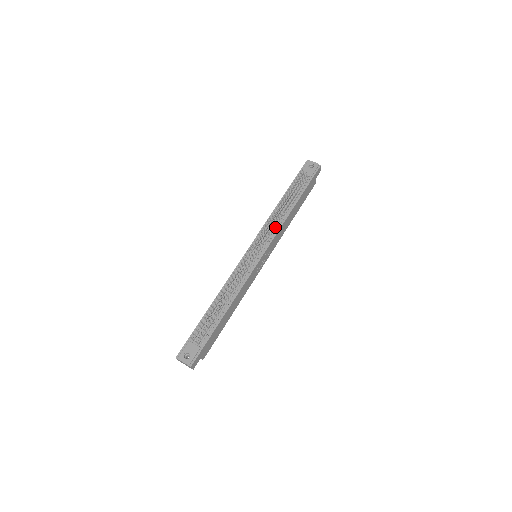
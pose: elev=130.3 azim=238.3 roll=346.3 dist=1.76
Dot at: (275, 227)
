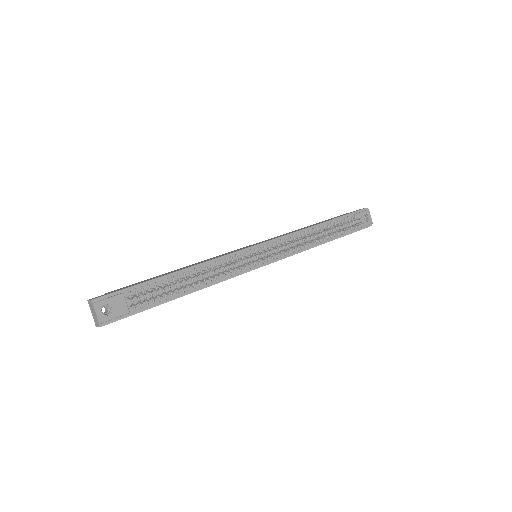
Dot at: occluded
